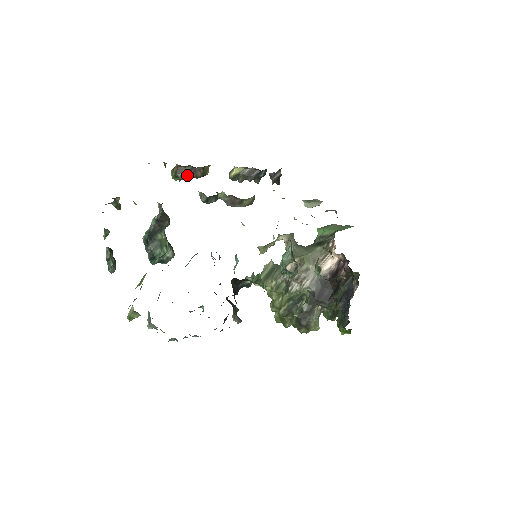
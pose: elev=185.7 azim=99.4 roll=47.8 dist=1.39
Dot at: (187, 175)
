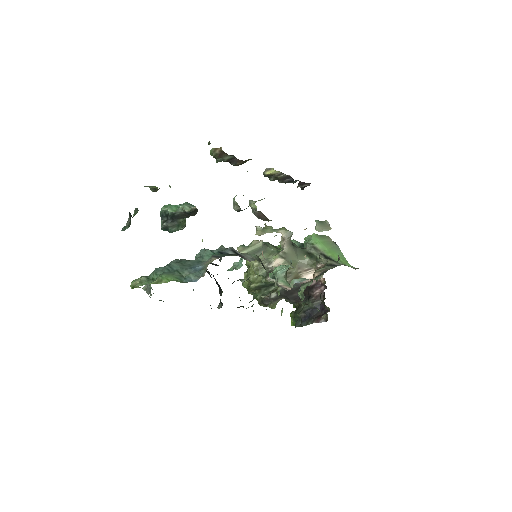
Dot at: (226, 161)
